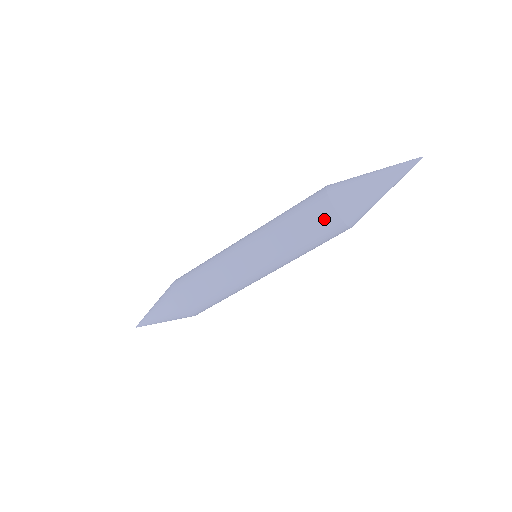
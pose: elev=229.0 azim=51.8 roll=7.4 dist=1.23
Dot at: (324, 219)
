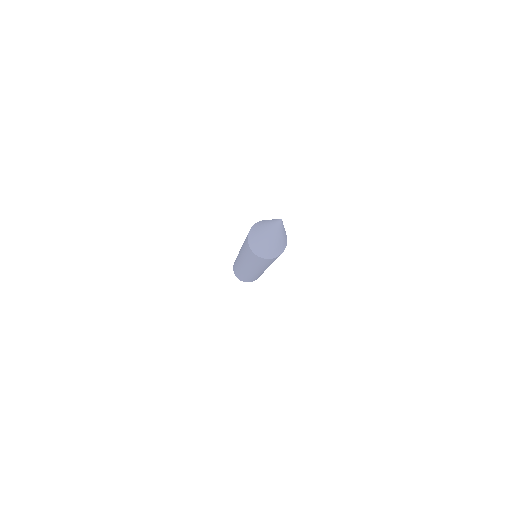
Dot at: (247, 244)
